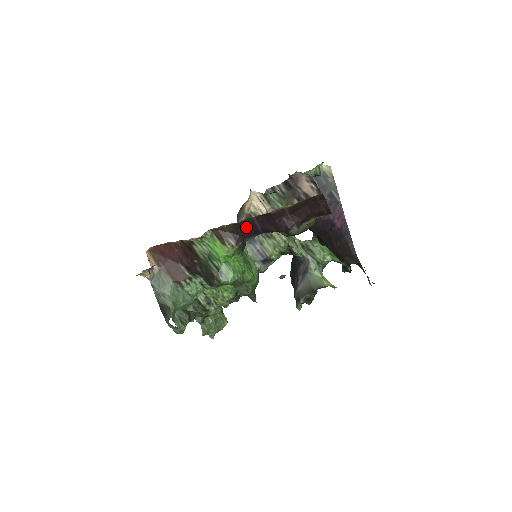
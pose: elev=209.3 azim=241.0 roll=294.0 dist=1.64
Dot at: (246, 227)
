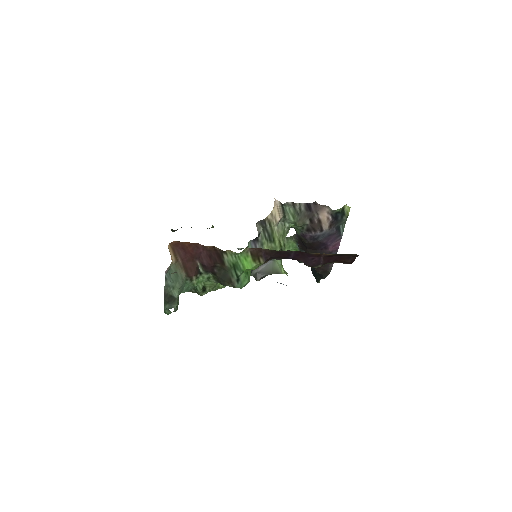
Dot at: (281, 254)
